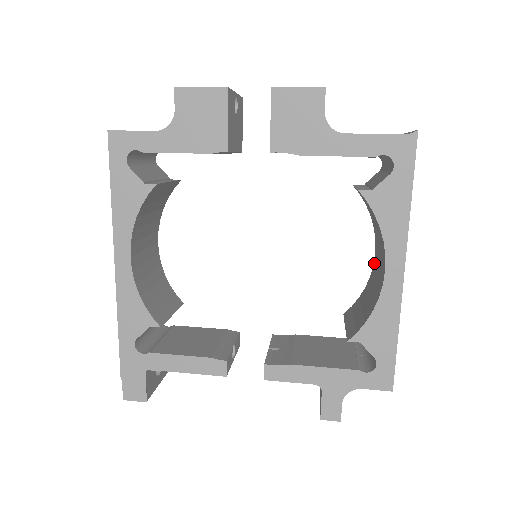
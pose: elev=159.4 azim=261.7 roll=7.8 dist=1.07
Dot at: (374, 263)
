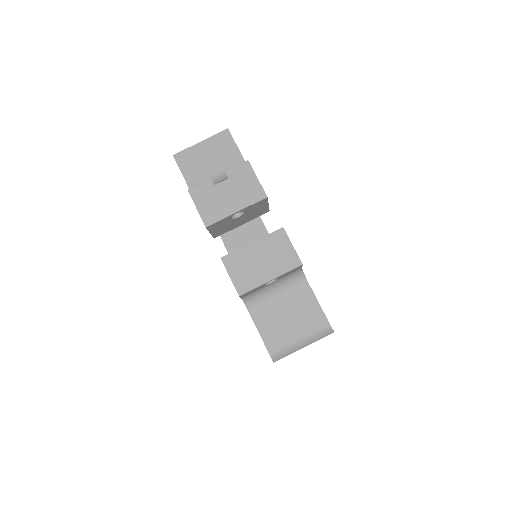
Dot at: occluded
